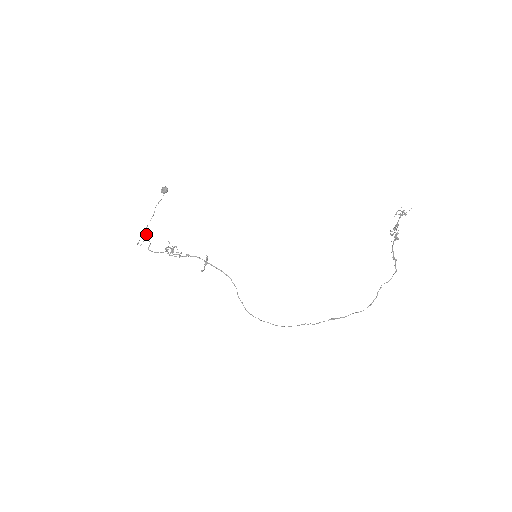
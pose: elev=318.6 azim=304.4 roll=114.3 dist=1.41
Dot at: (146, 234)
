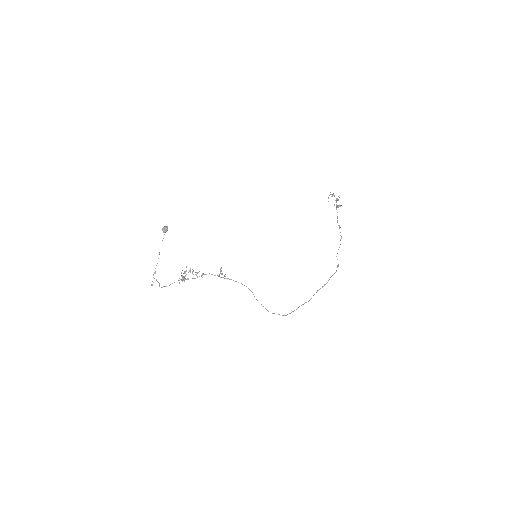
Dot at: (153, 275)
